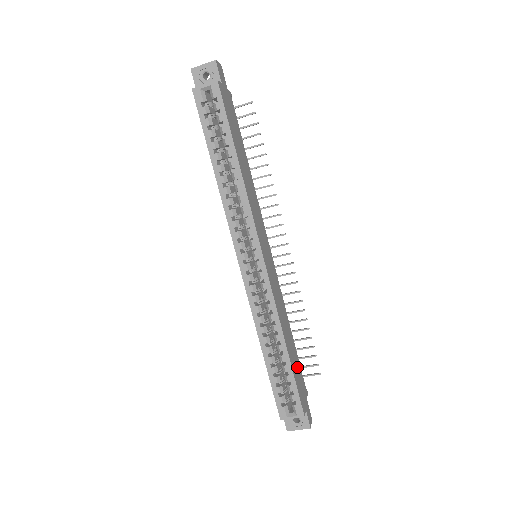
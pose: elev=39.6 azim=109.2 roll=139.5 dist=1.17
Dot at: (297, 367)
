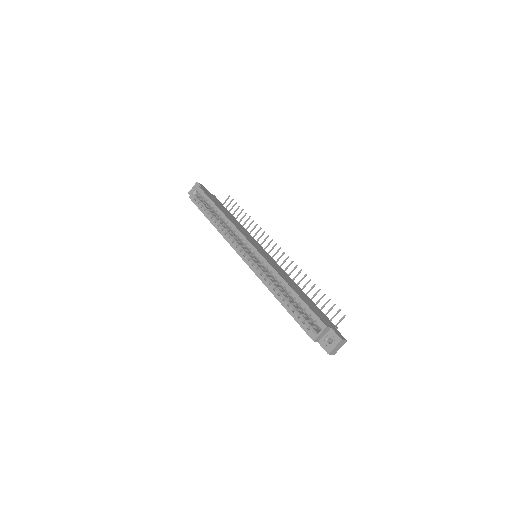
Dot at: (313, 306)
